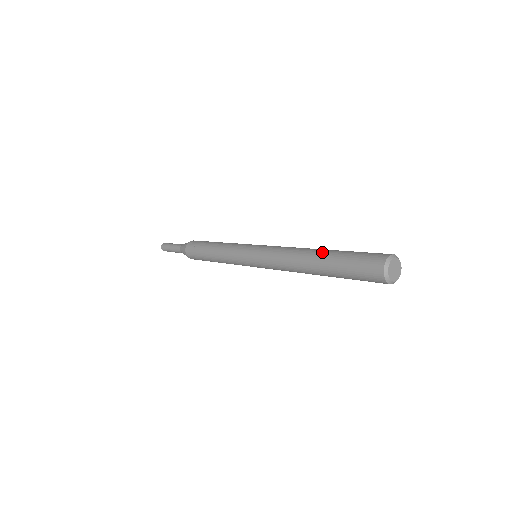
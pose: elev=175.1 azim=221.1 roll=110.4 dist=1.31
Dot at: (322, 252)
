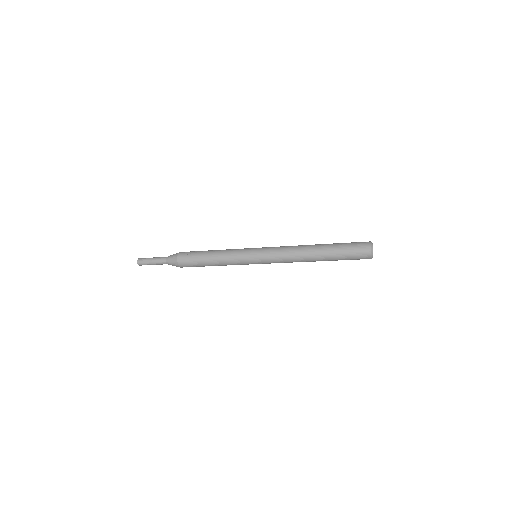
Dot at: (322, 244)
